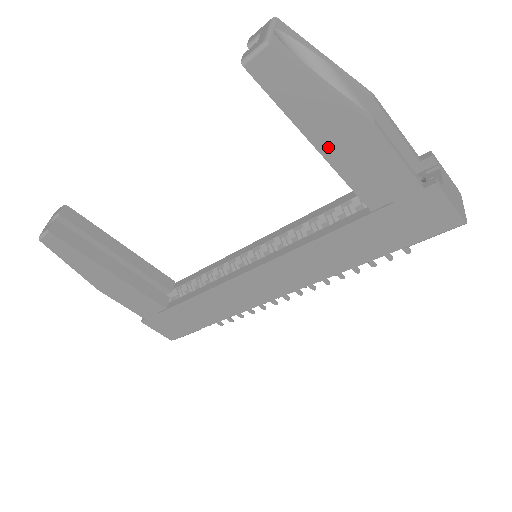
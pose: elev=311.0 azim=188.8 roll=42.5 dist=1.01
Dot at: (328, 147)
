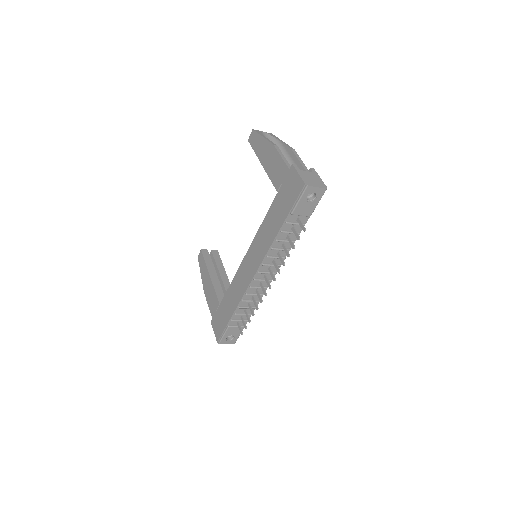
Dot at: (265, 162)
